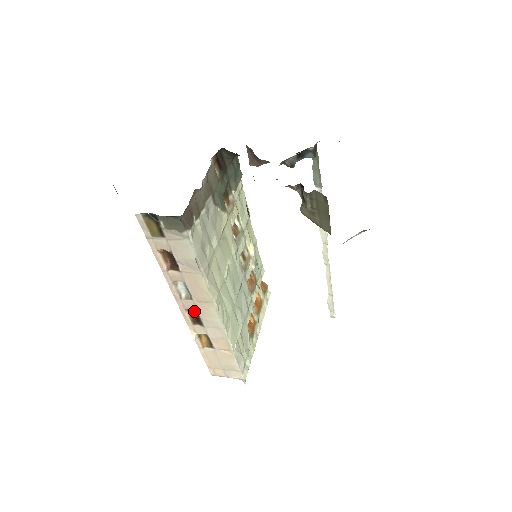
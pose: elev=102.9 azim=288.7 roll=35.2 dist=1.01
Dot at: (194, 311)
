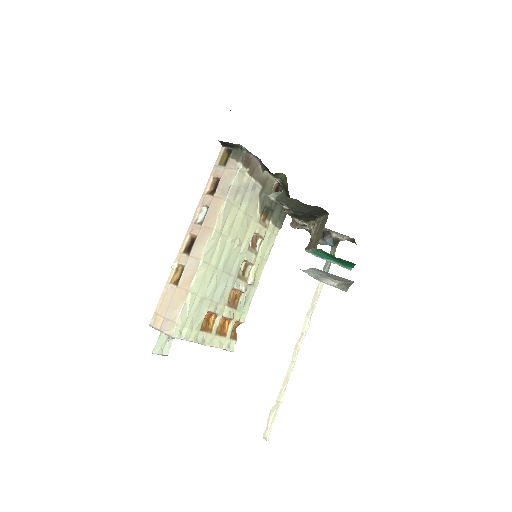
Dot at: (194, 238)
